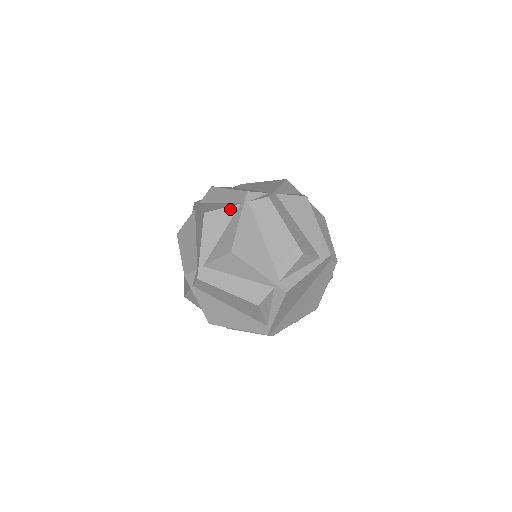
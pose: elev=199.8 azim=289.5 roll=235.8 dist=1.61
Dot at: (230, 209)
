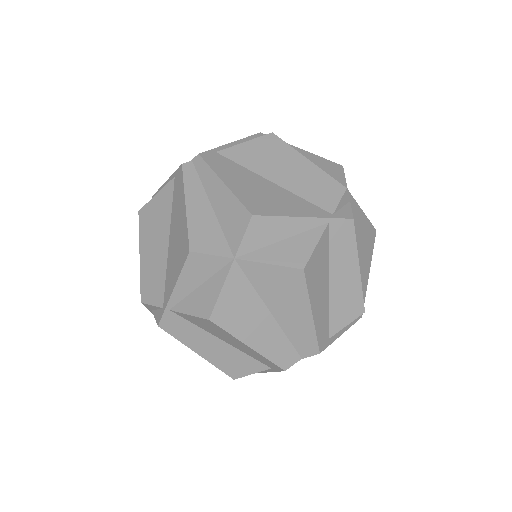
Dot at: occluded
